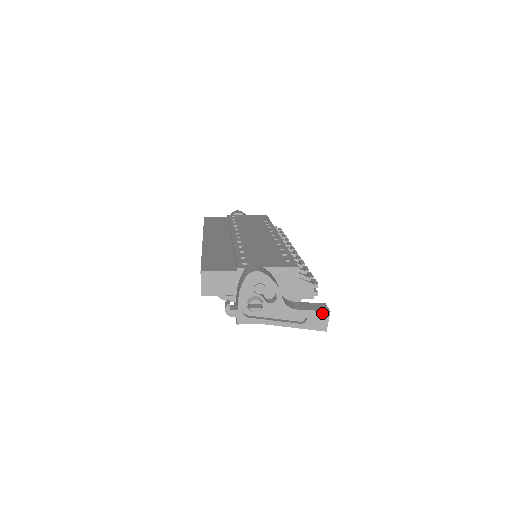
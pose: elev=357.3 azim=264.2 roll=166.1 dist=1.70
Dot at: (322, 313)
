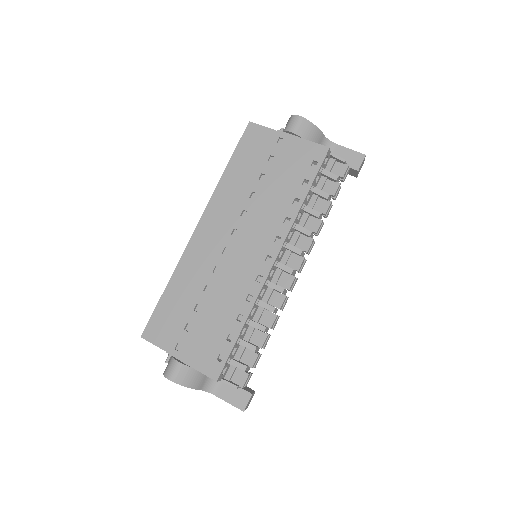
Dot at: (237, 407)
